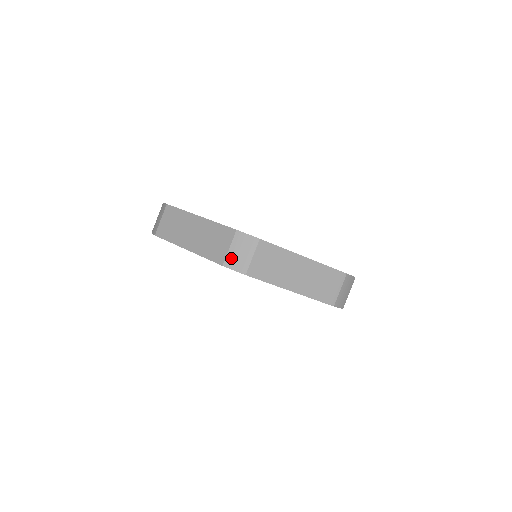
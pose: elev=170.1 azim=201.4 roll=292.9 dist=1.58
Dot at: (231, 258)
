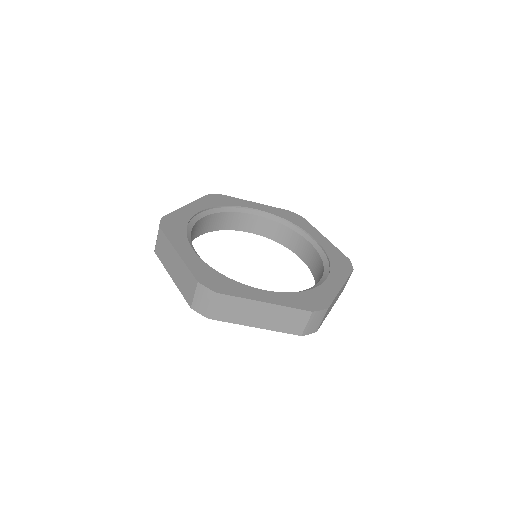
Dot at: (196, 304)
